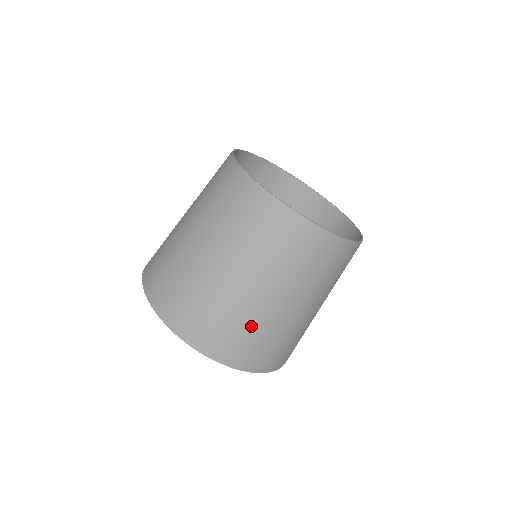
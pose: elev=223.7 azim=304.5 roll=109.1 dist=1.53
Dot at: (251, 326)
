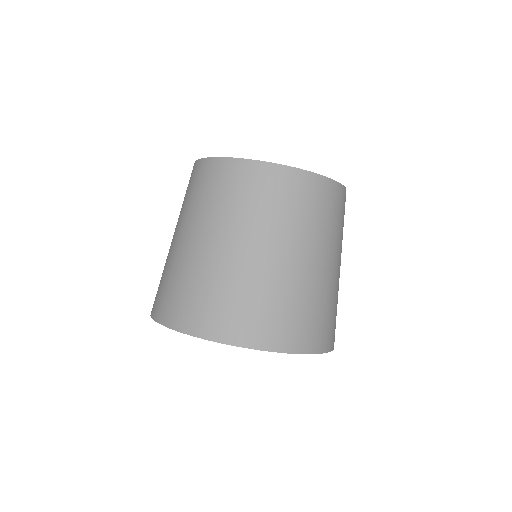
Dot at: (258, 291)
